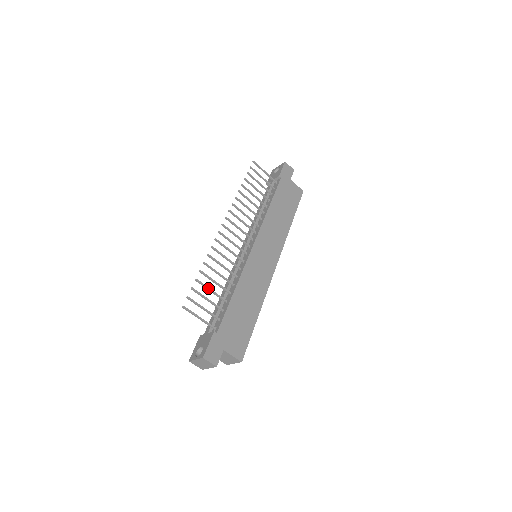
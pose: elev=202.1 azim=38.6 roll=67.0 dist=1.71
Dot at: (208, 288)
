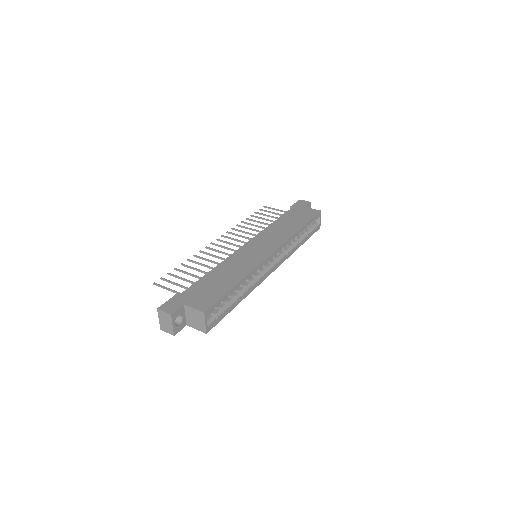
Dot at: (186, 272)
